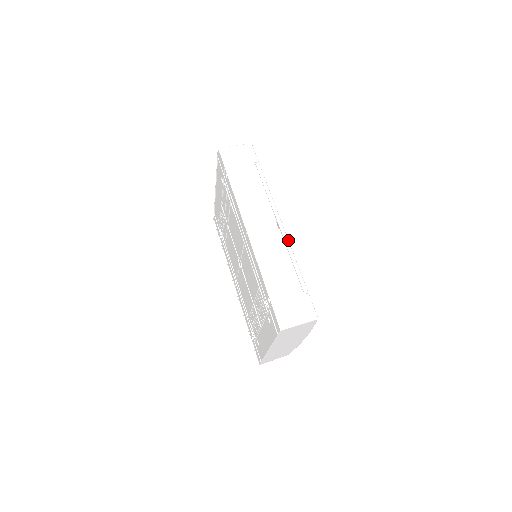
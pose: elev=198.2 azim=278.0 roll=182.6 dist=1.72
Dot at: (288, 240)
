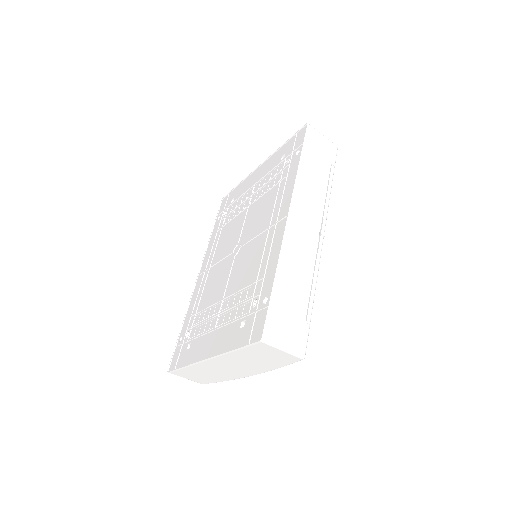
Dot at: (320, 257)
